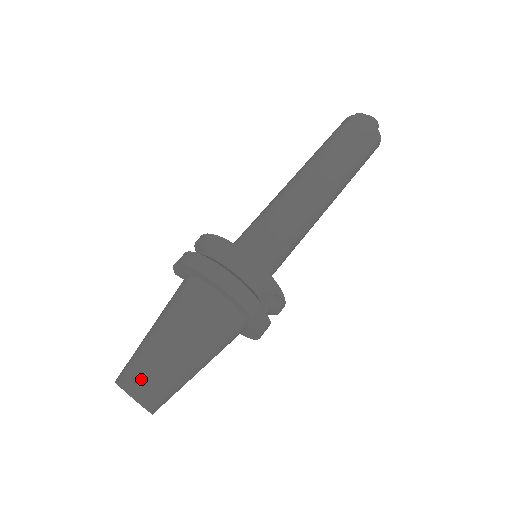
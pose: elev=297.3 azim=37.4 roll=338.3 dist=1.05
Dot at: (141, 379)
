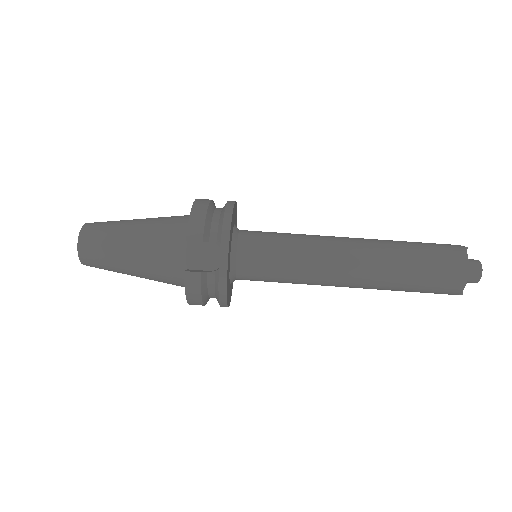
Dot at: (98, 224)
